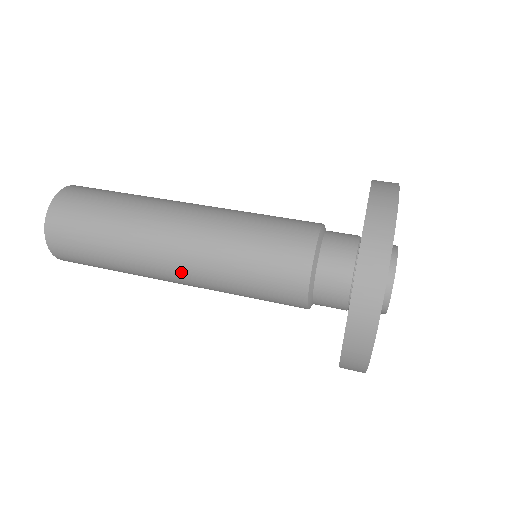
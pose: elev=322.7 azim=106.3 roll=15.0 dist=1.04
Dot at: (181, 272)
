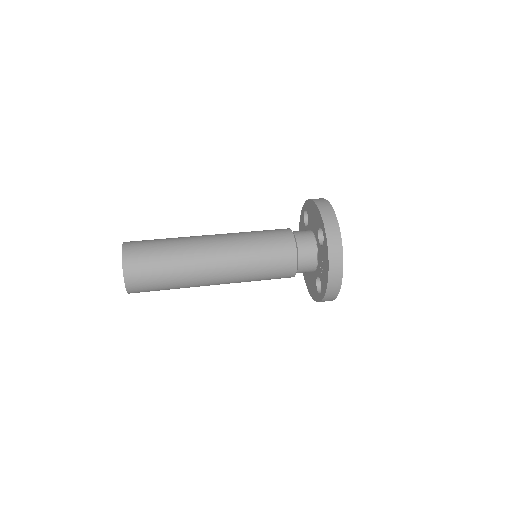
Dot at: (222, 281)
